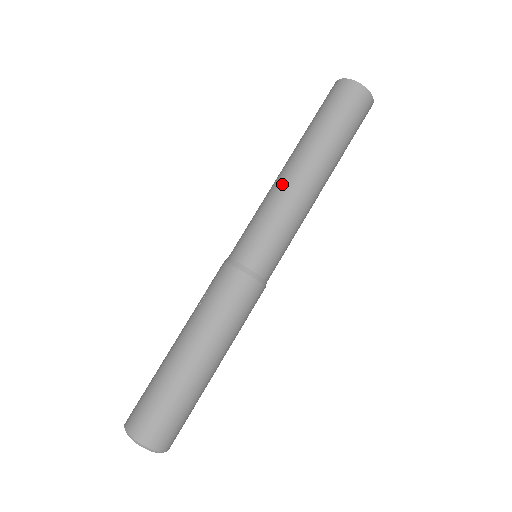
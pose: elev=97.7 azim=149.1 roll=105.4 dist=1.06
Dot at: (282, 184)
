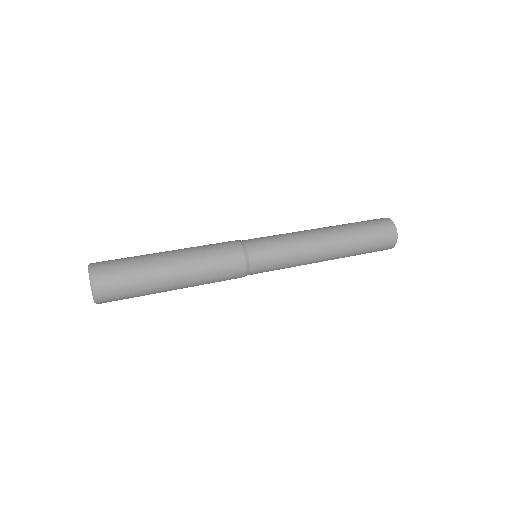
Dot at: occluded
